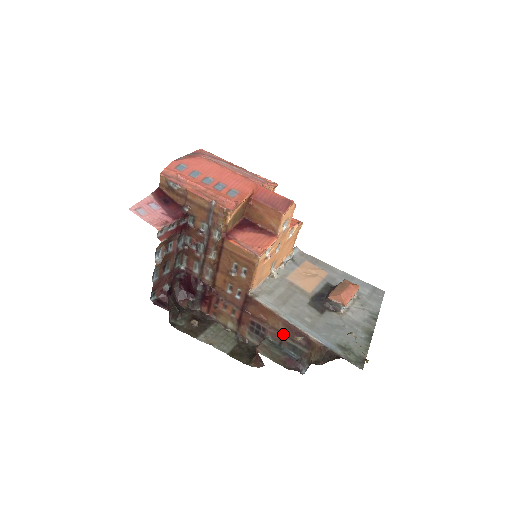
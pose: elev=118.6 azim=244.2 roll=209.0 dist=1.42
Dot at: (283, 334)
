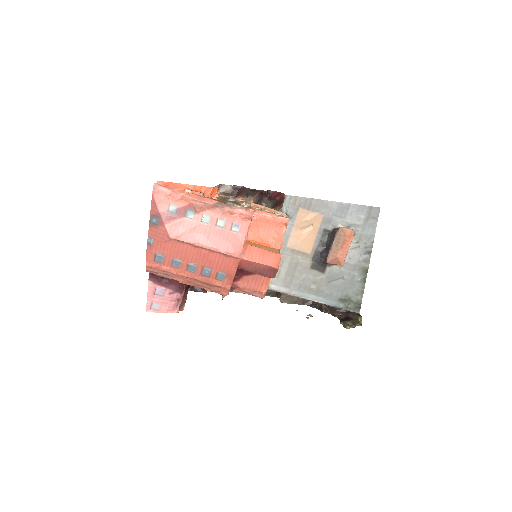
Dot at: occluded
